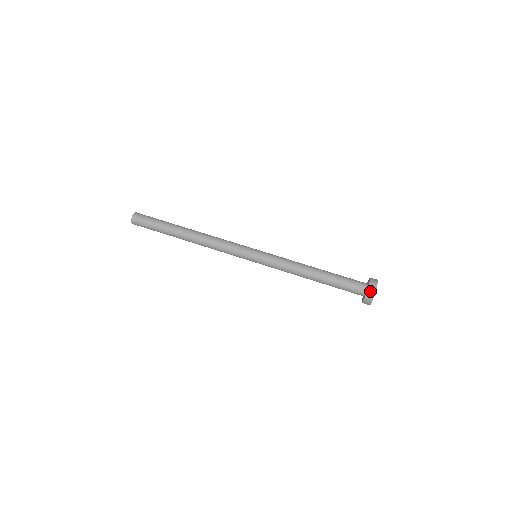
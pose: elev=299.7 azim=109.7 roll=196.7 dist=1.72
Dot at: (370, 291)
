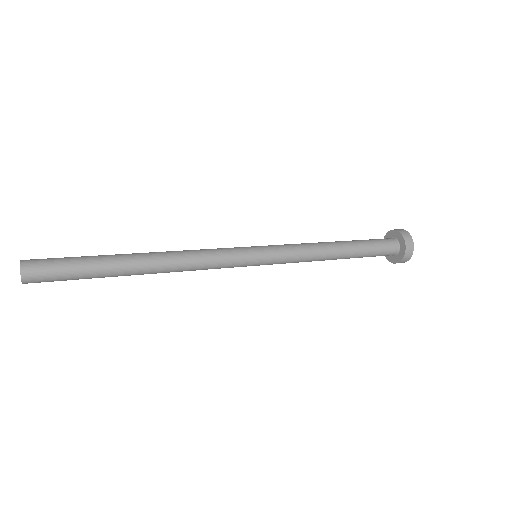
Dot at: (408, 243)
